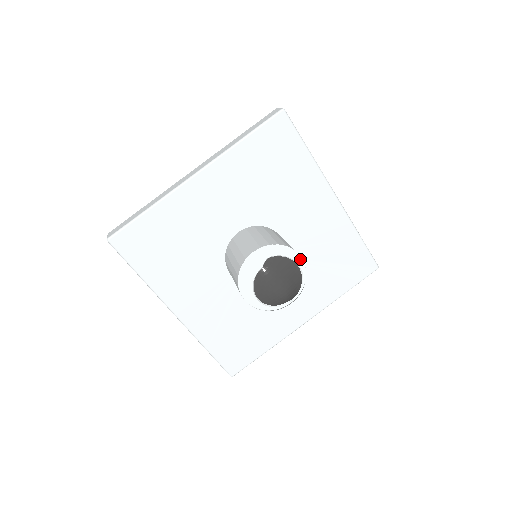
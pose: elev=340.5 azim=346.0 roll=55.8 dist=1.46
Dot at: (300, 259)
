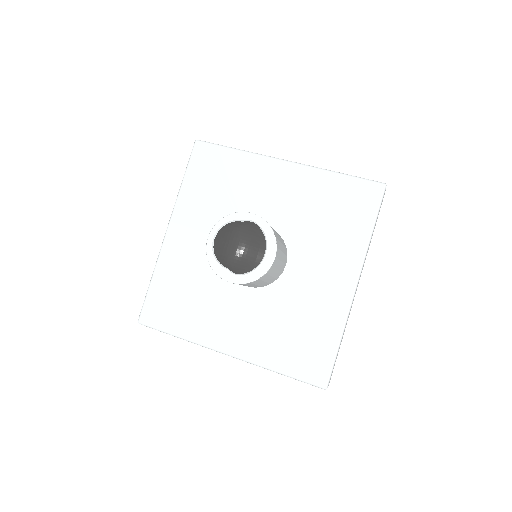
Dot at: (273, 258)
